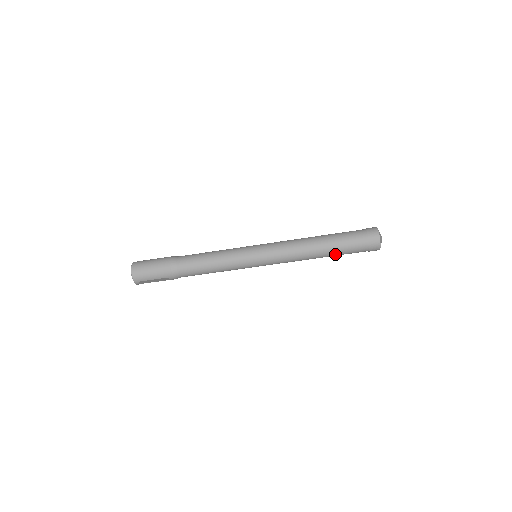
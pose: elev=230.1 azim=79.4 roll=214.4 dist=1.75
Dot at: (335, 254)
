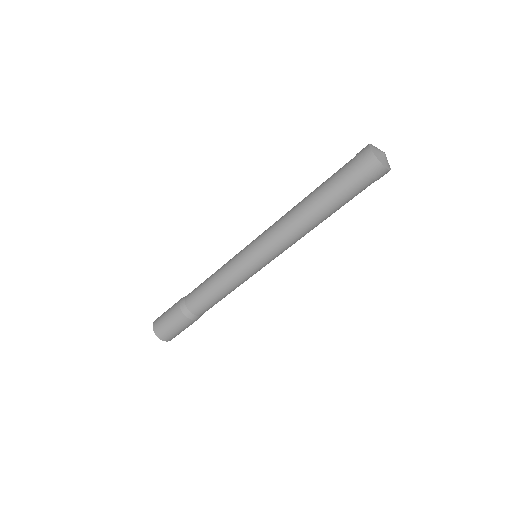
Dot at: occluded
